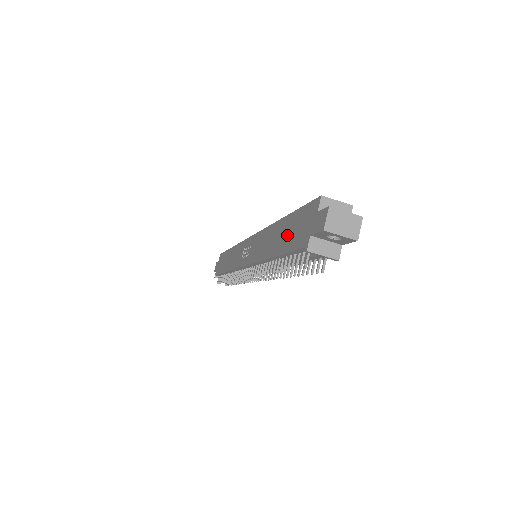
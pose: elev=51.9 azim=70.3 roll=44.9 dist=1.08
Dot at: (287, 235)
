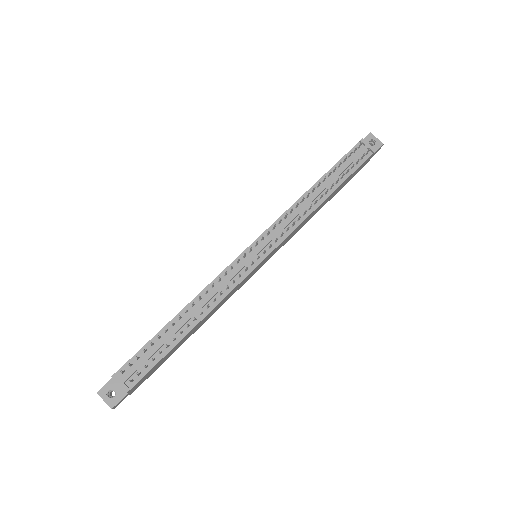
Dot at: occluded
